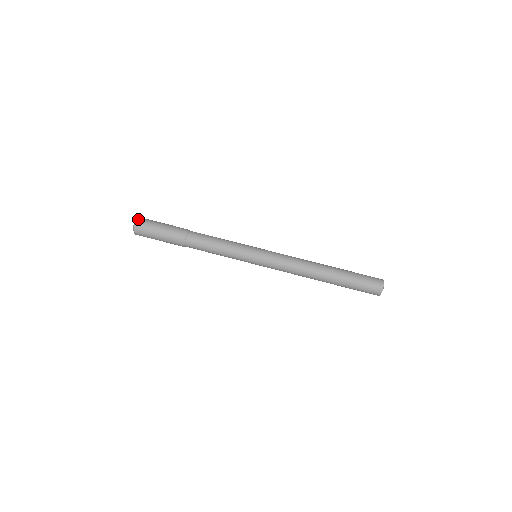
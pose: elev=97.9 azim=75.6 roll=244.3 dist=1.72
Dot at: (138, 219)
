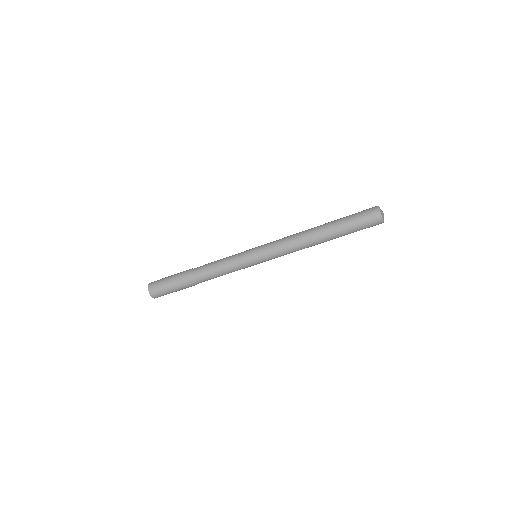
Dot at: (149, 285)
